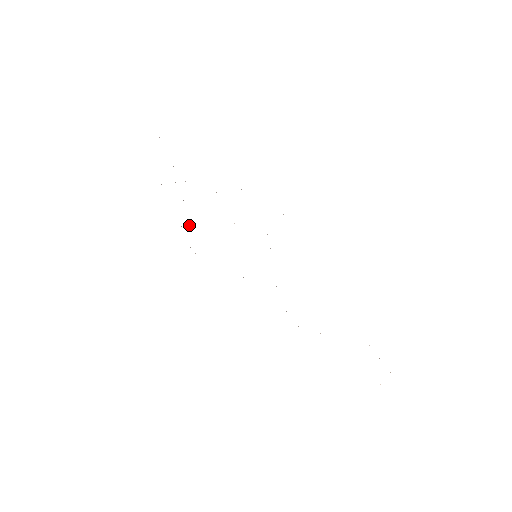
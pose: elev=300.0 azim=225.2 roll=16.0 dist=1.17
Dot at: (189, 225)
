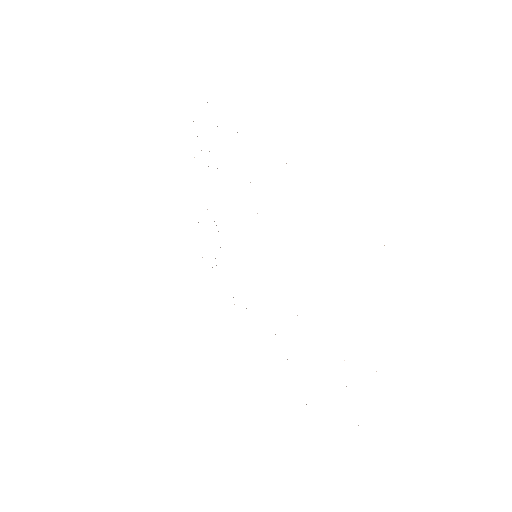
Dot at: occluded
